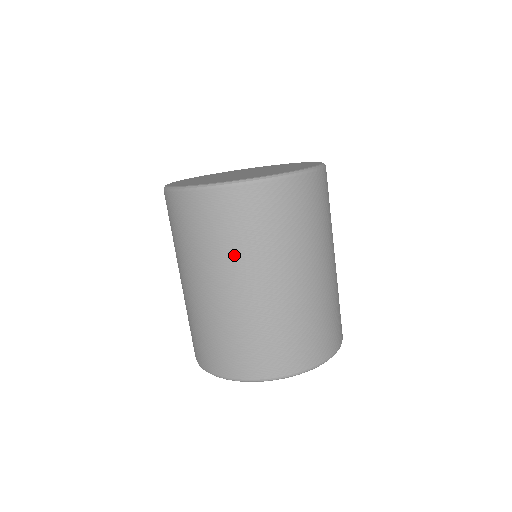
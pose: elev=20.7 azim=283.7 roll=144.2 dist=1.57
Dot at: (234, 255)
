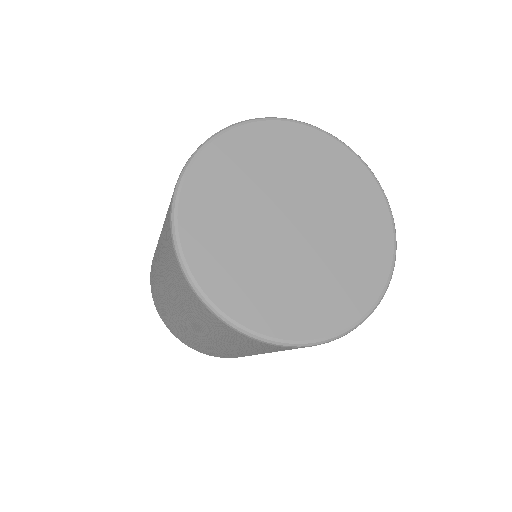
Dot at: occluded
